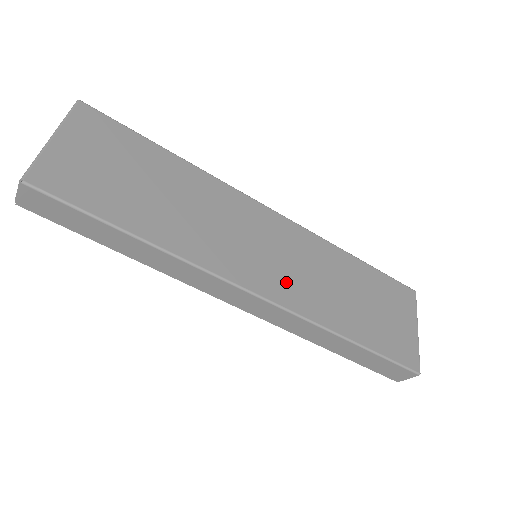
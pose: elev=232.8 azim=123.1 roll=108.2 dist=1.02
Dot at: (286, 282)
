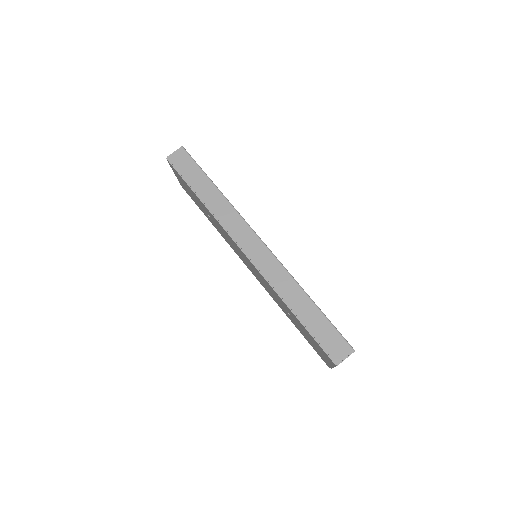
Dot at: occluded
